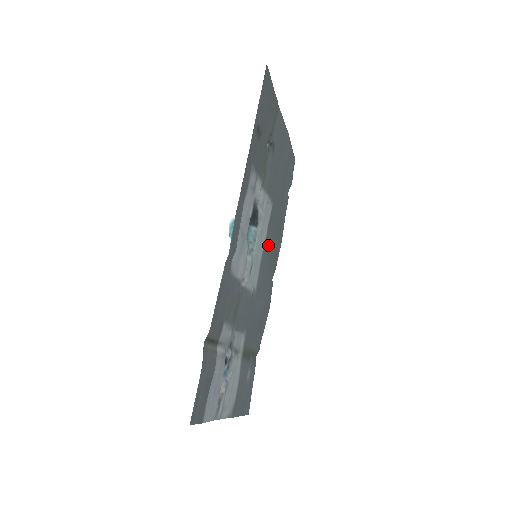
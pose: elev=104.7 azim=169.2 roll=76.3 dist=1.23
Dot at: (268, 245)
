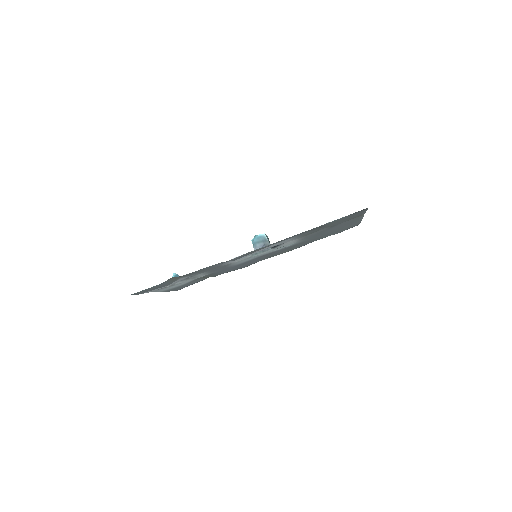
Dot at: (275, 252)
